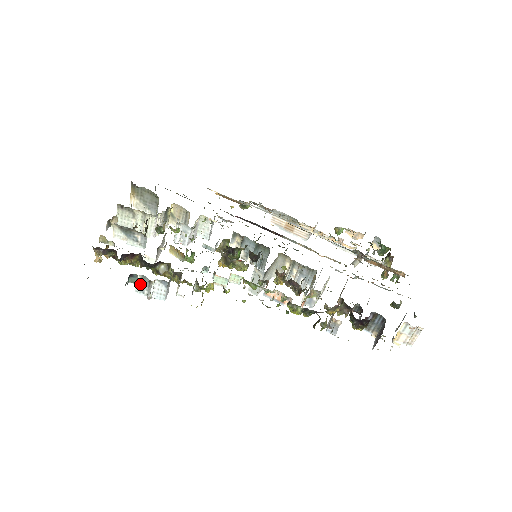
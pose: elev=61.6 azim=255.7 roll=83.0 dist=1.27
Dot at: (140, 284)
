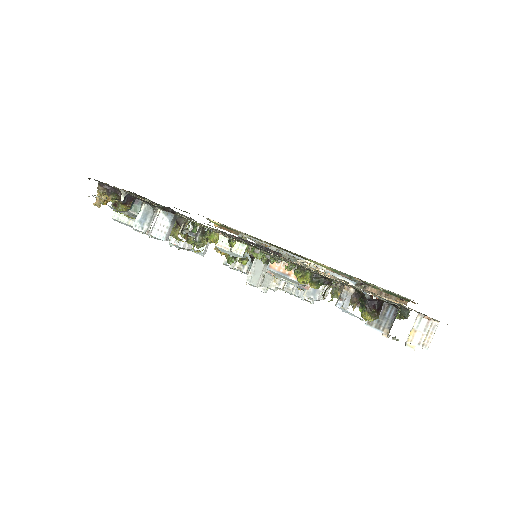
Dot at: (142, 216)
